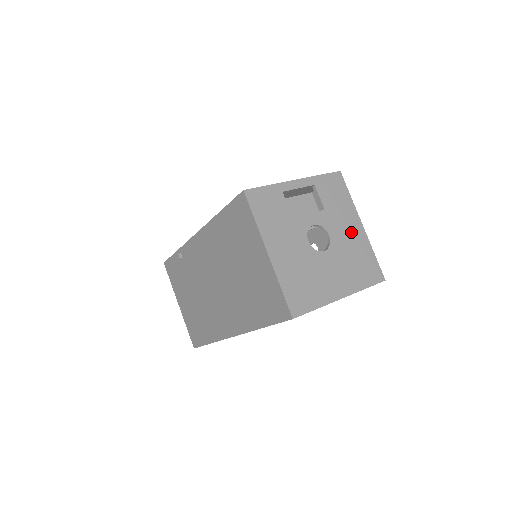
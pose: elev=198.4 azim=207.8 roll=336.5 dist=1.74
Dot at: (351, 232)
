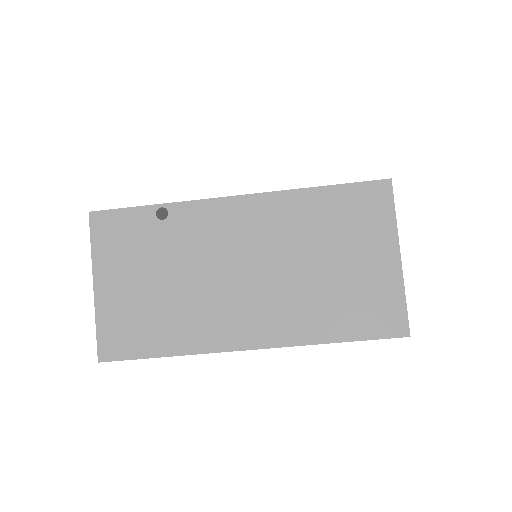
Dot at: occluded
